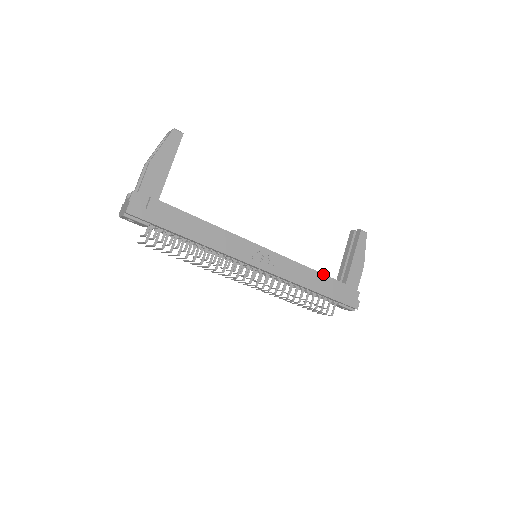
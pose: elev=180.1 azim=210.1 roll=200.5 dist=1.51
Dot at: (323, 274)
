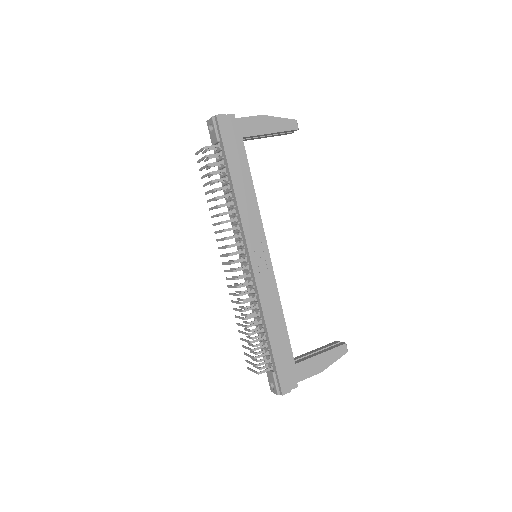
Dot at: occluded
